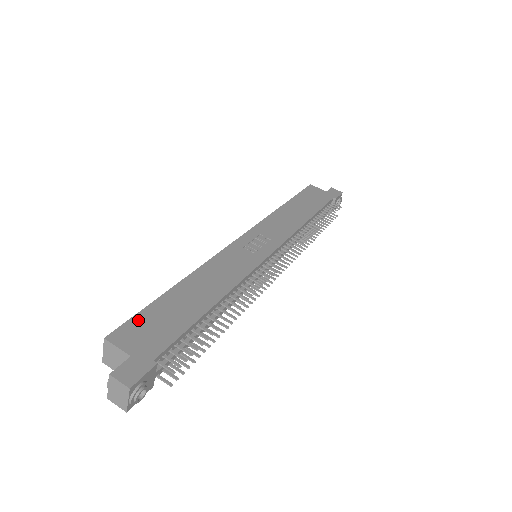
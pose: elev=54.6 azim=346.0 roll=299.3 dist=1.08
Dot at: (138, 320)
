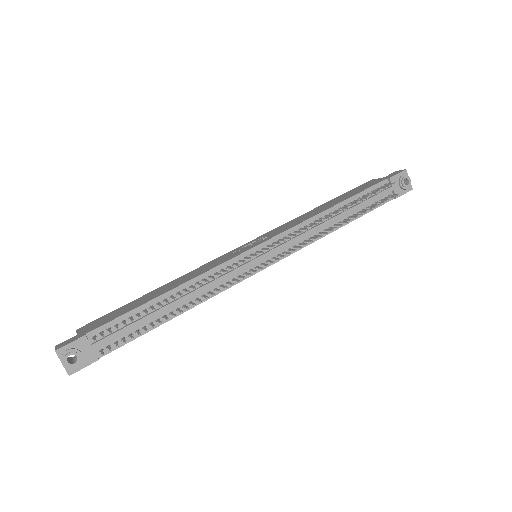
Dot at: (105, 316)
